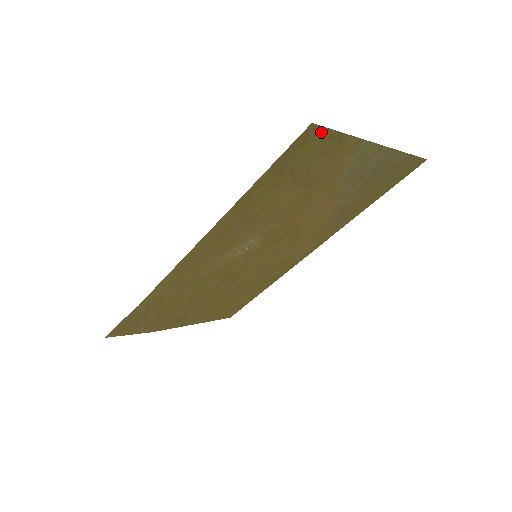
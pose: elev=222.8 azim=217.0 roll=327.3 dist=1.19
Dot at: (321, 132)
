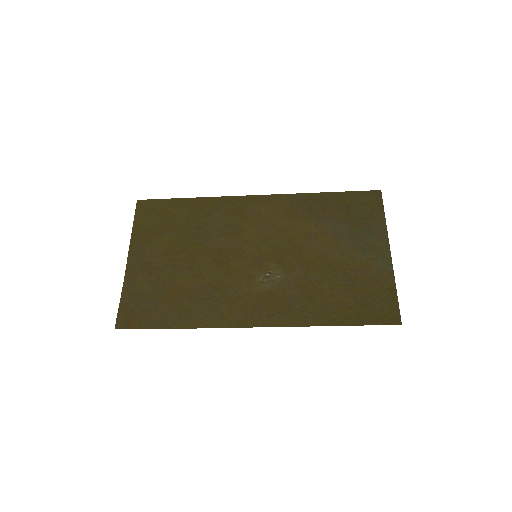
Dot at: (396, 311)
